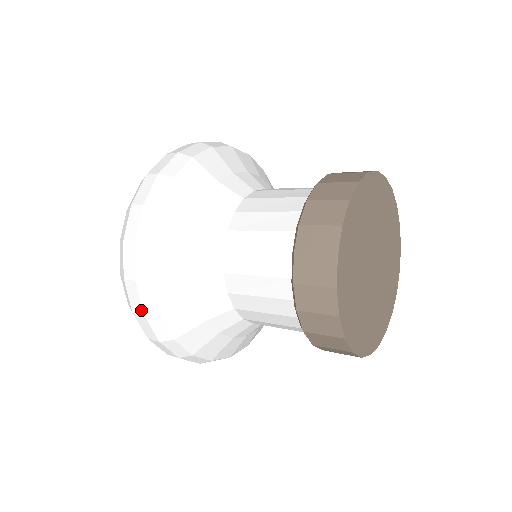
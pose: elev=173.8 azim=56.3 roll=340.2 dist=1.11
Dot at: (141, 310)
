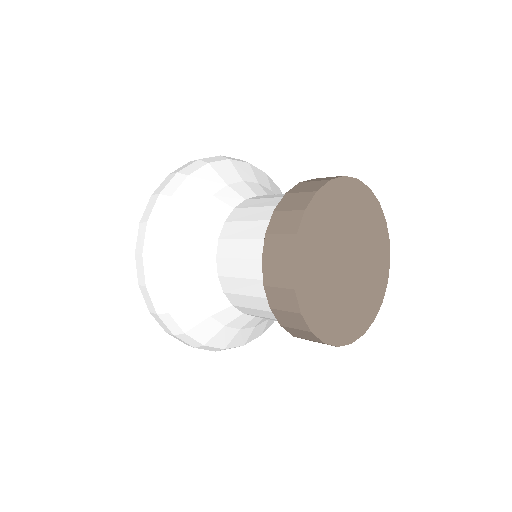
Dot at: (154, 310)
